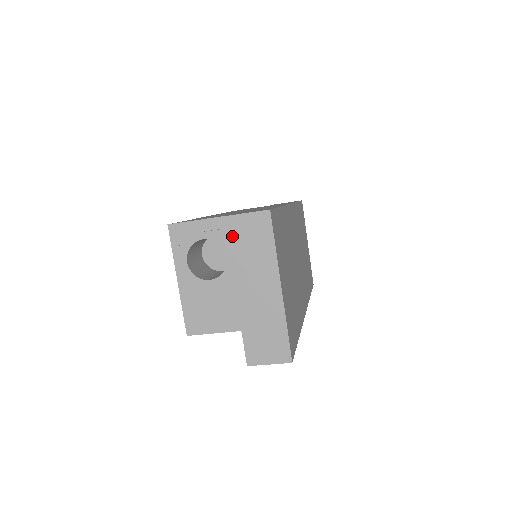
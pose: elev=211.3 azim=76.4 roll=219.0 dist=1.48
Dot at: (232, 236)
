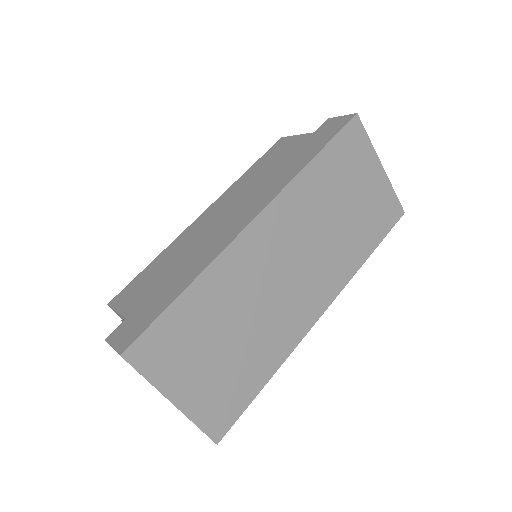
Dot at: occluded
